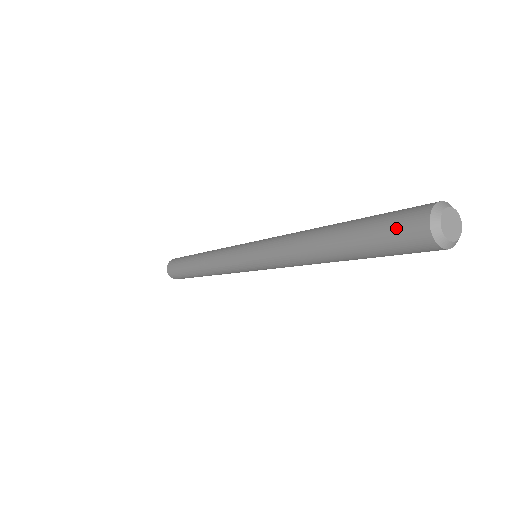
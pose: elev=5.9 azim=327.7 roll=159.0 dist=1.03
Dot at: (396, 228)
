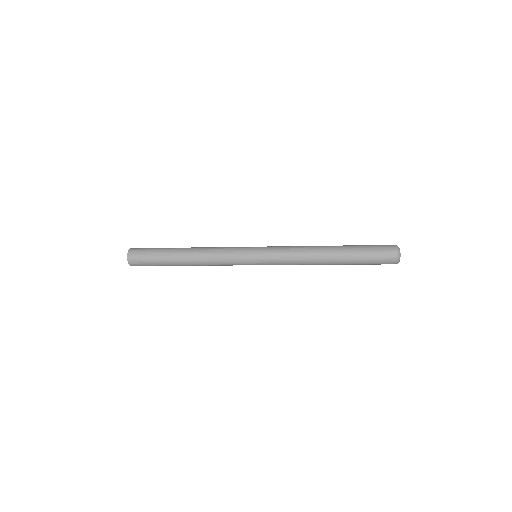
Dot at: (381, 255)
